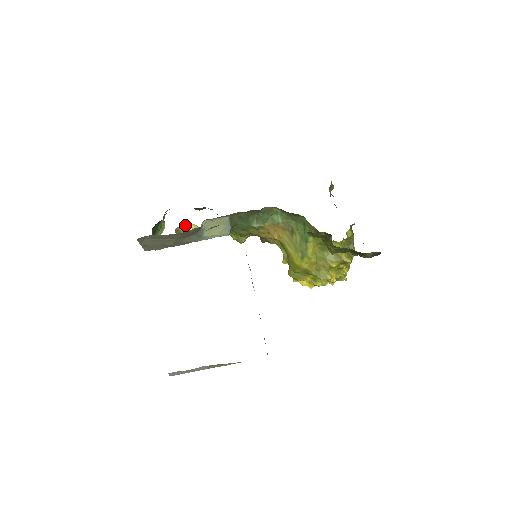
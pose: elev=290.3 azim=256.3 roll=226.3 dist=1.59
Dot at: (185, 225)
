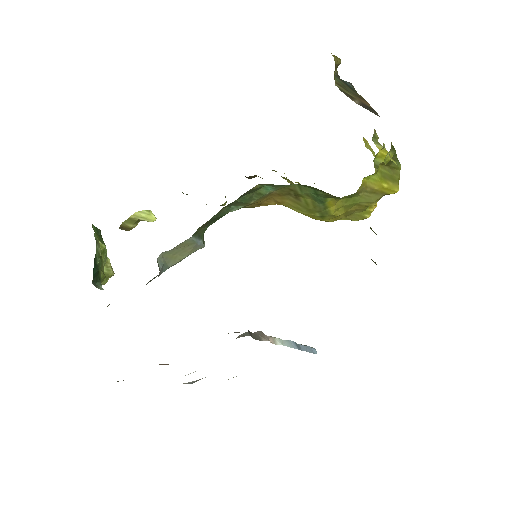
Dot at: (129, 218)
